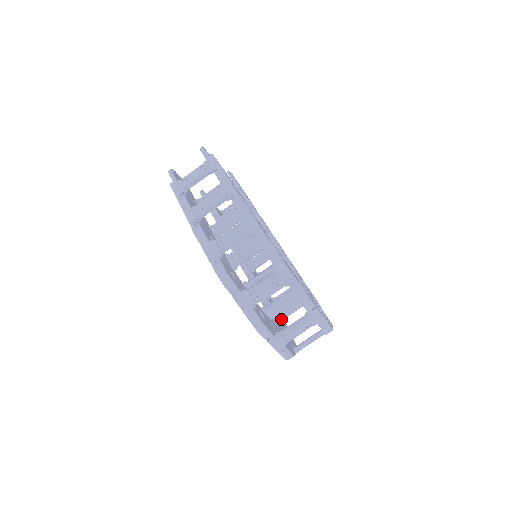
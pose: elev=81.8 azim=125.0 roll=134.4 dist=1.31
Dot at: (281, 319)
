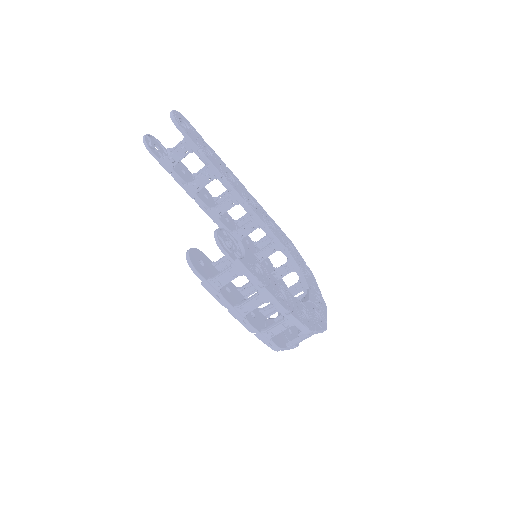
Dot at: occluded
